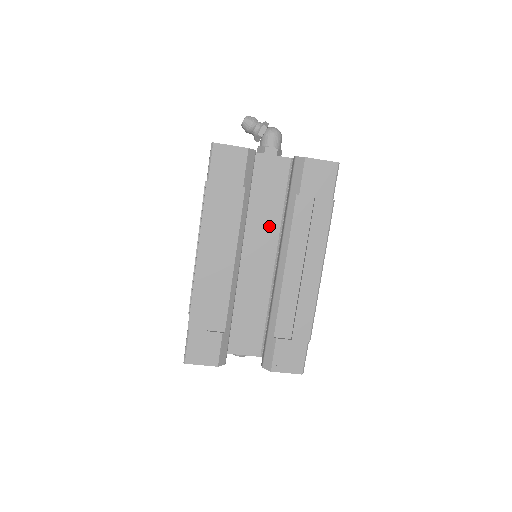
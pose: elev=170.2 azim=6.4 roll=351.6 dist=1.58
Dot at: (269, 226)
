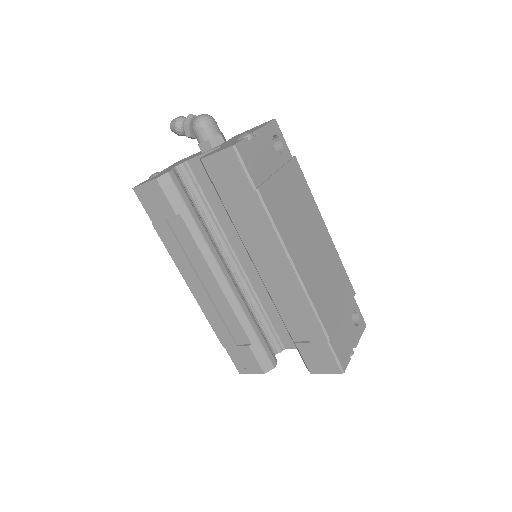
Dot at: occluded
